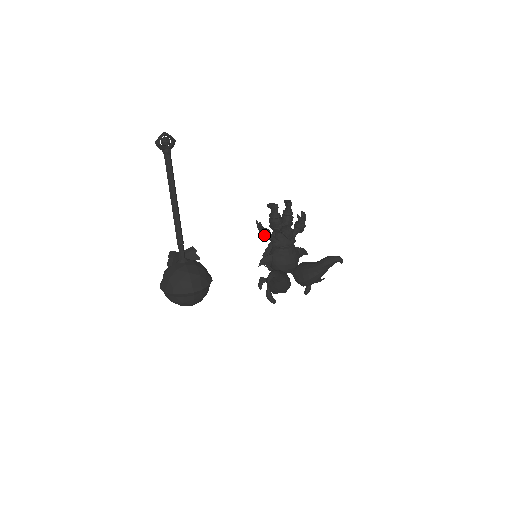
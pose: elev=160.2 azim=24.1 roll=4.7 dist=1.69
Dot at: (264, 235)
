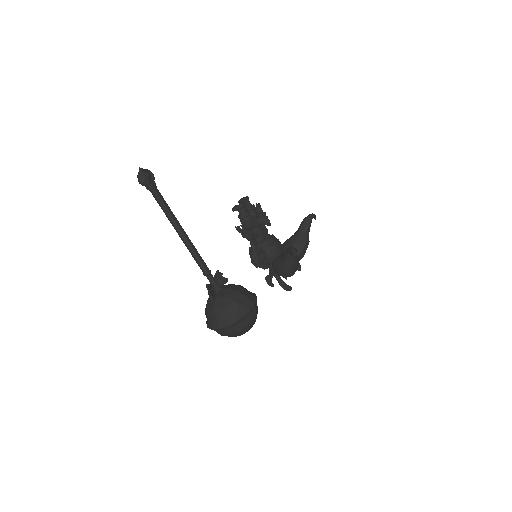
Dot at: (250, 233)
